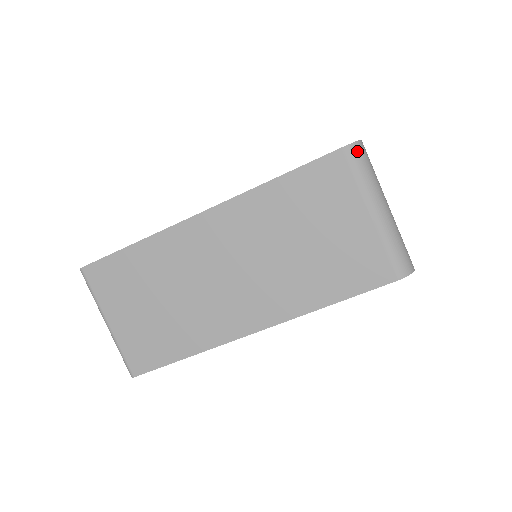
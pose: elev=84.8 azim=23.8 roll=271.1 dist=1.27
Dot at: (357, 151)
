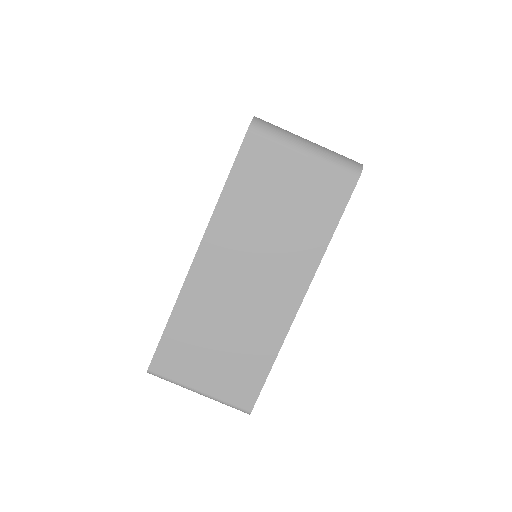
Dot at: (258, 124)
